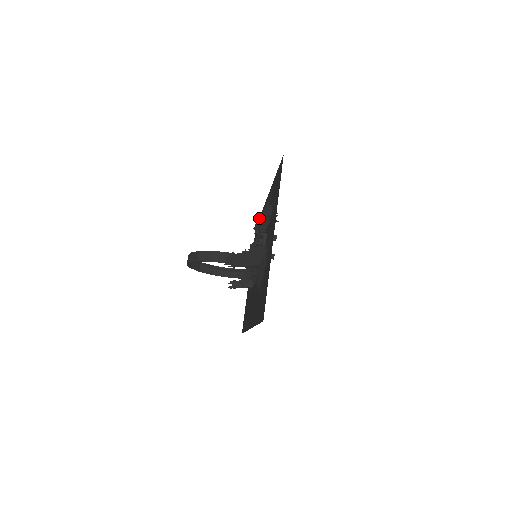
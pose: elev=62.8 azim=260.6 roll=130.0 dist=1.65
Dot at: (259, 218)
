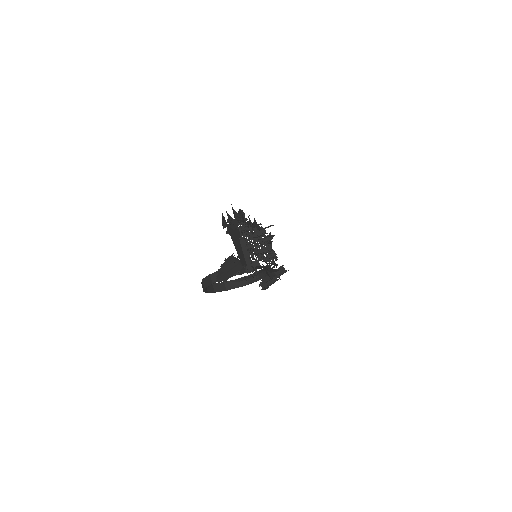
Dot at: occluded
